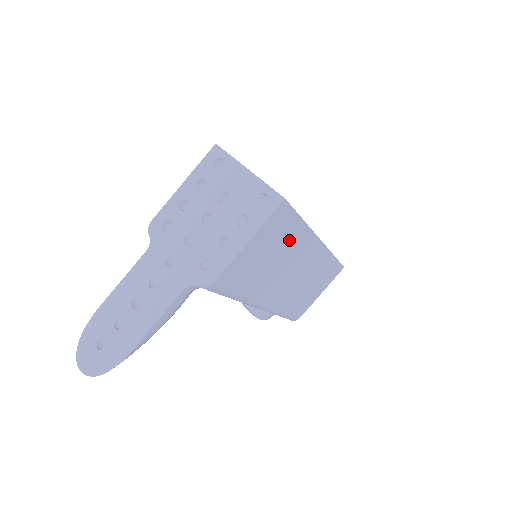
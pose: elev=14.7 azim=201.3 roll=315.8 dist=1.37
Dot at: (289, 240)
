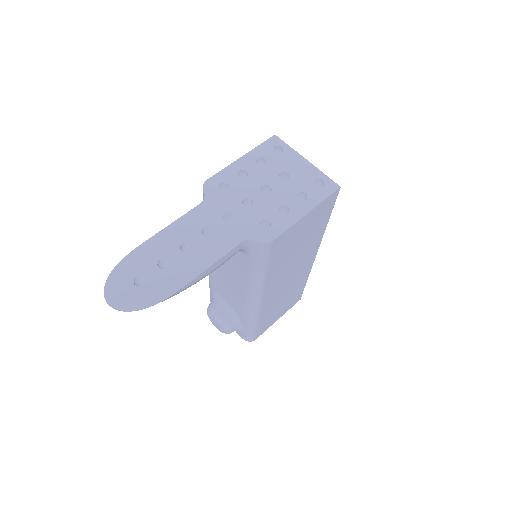
Dot at: (313, 235)
